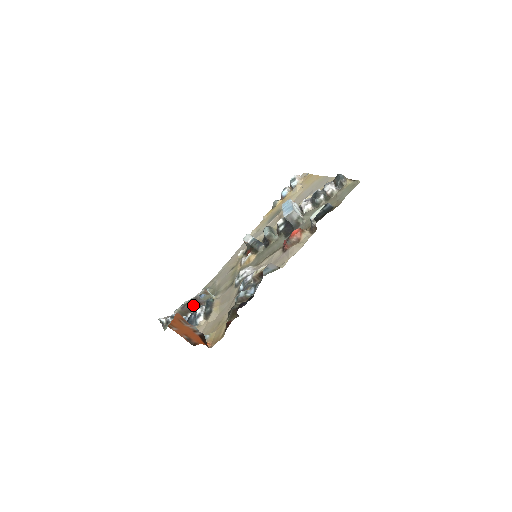
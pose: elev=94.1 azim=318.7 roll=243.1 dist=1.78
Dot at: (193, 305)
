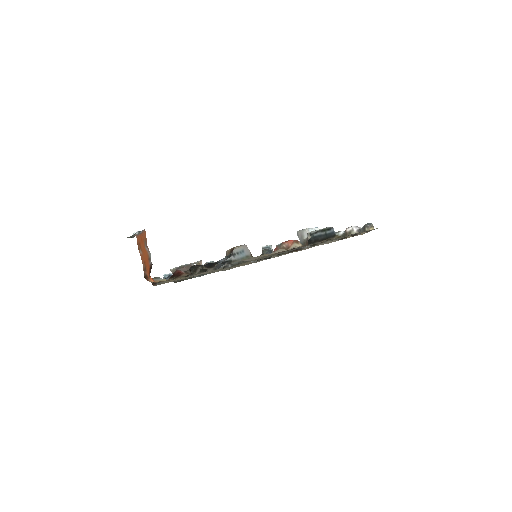
Dot at: (185, 270)
